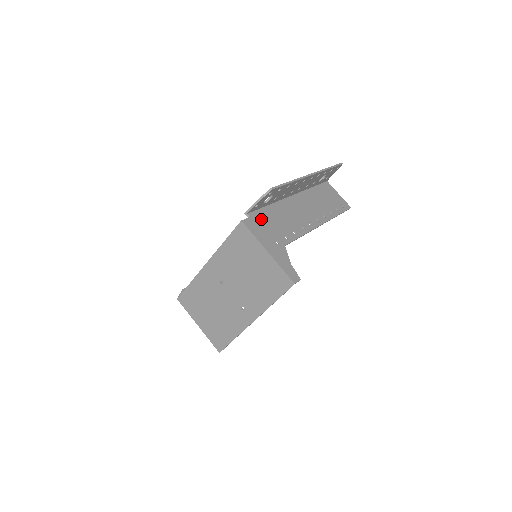
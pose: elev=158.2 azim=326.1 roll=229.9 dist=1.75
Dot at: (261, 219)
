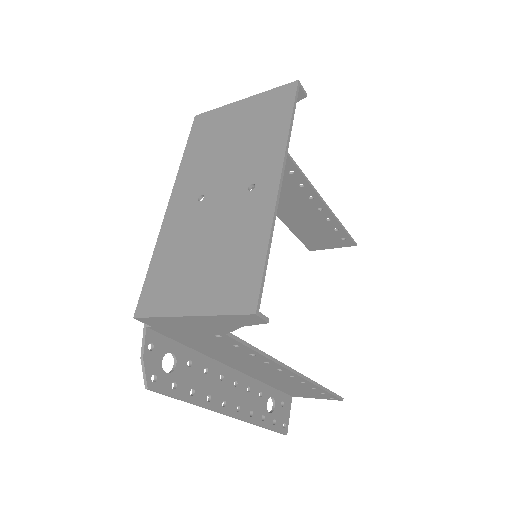
Dot at: occluded
